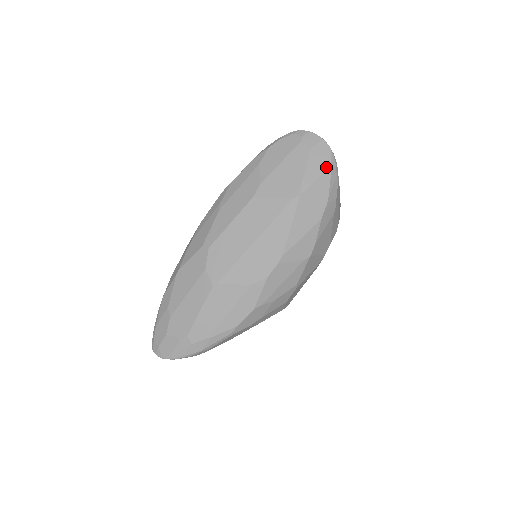
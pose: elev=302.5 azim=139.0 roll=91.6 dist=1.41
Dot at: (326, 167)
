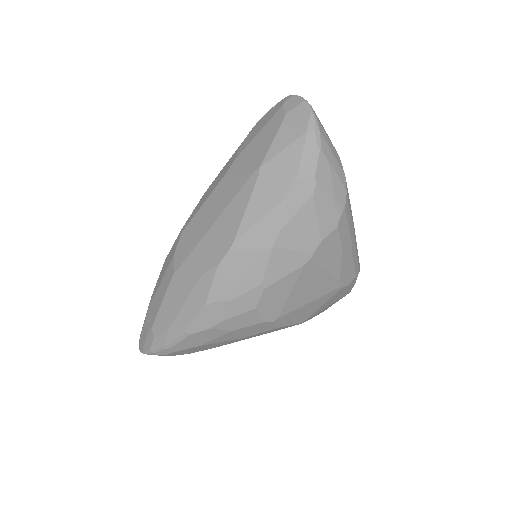
Dot at: (300, 132)
